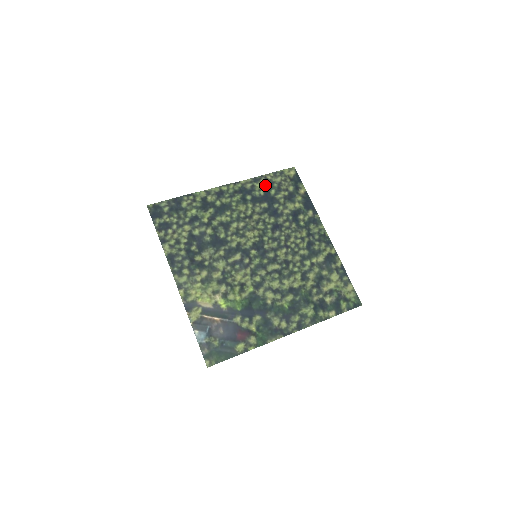
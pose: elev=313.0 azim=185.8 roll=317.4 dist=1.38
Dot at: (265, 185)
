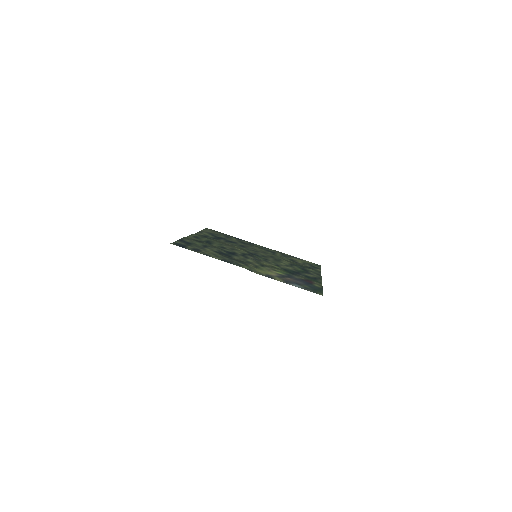
Dot at: (209, 234)
